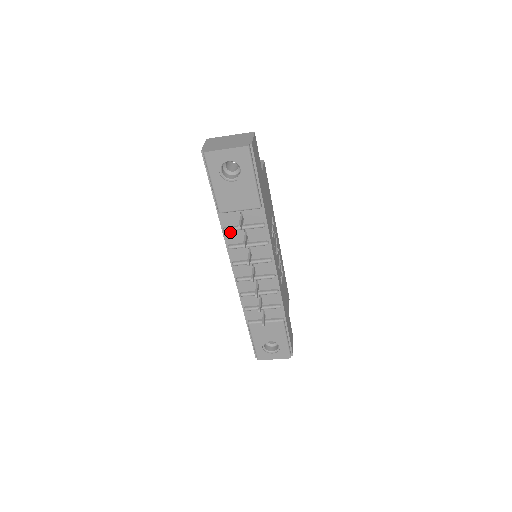
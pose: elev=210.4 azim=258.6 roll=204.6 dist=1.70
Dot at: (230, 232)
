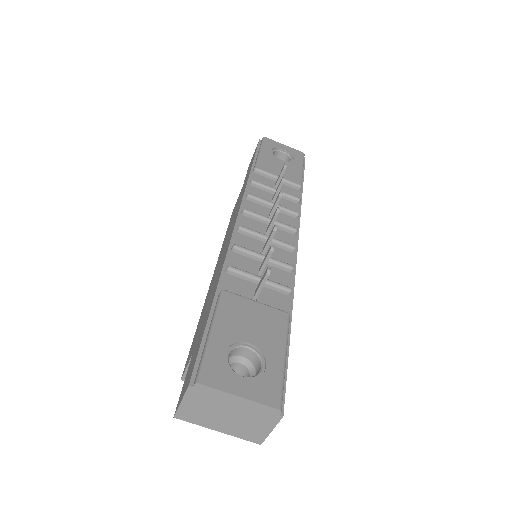
Dot at: (255, 189)
